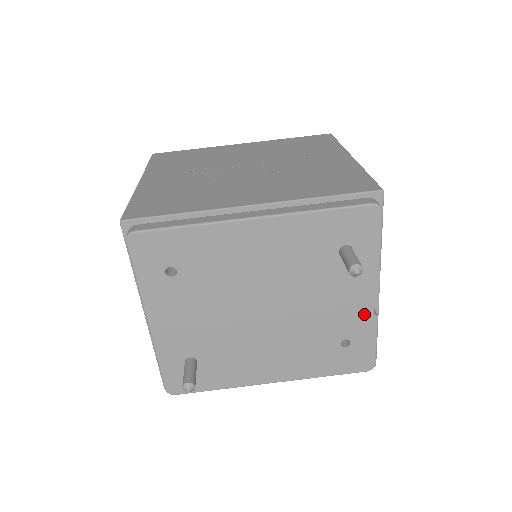
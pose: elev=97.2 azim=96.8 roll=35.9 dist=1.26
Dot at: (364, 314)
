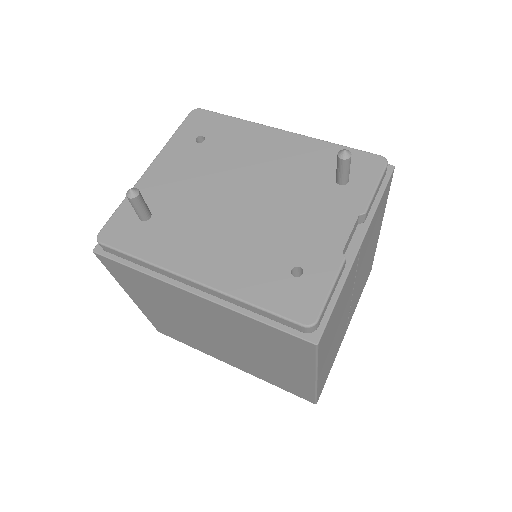
Dot at: (332, 247)
